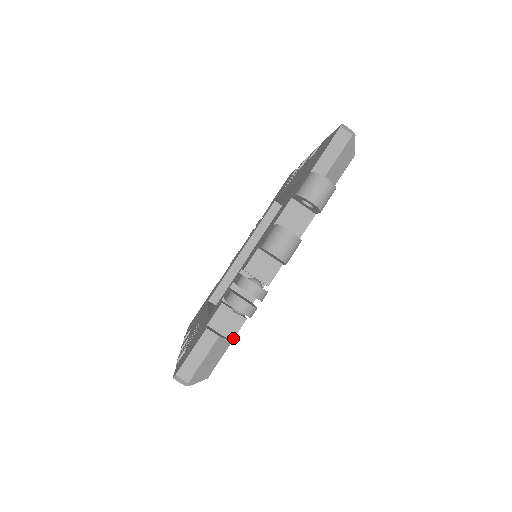
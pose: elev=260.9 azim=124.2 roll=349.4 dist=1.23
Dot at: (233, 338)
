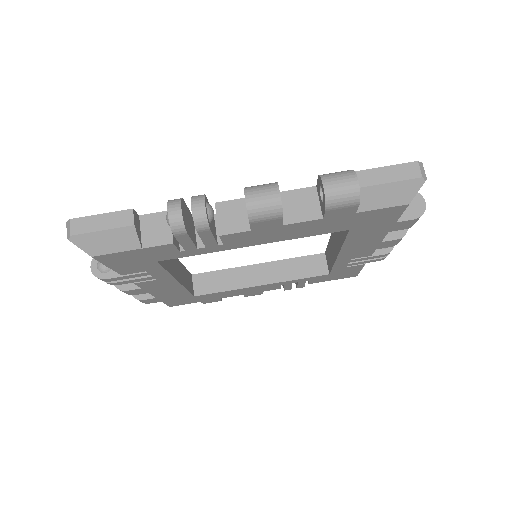
Dot at: (146, 247)
